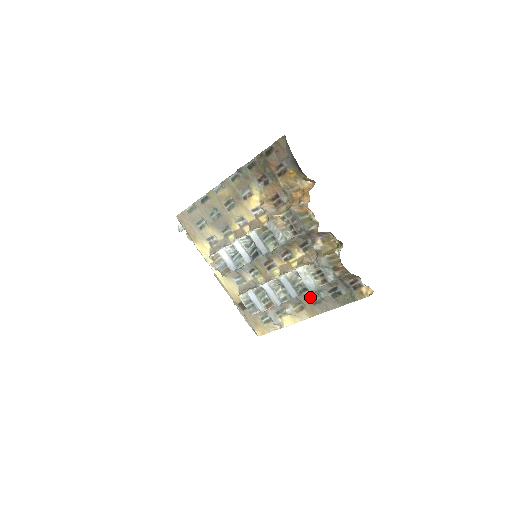
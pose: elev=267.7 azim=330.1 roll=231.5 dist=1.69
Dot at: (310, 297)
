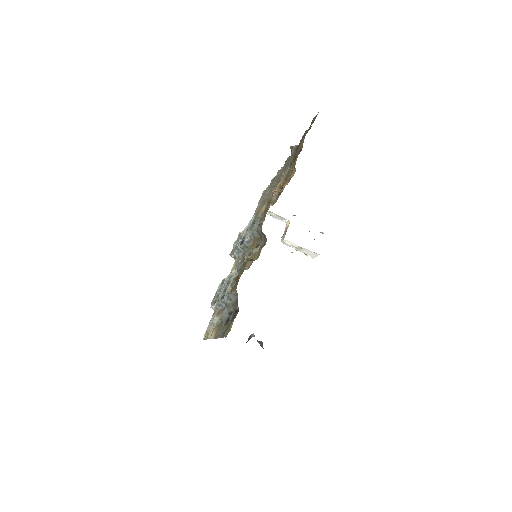
Dot at: occluded
